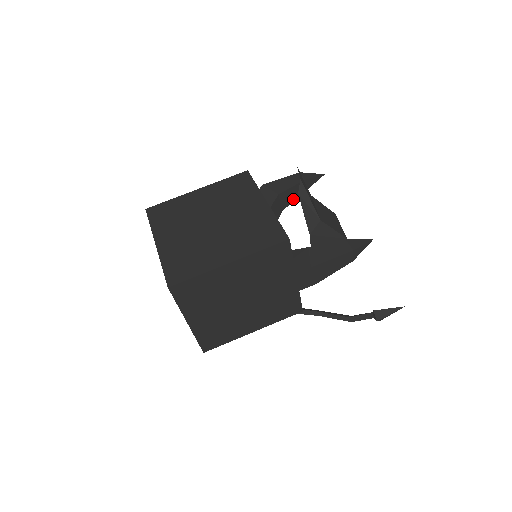
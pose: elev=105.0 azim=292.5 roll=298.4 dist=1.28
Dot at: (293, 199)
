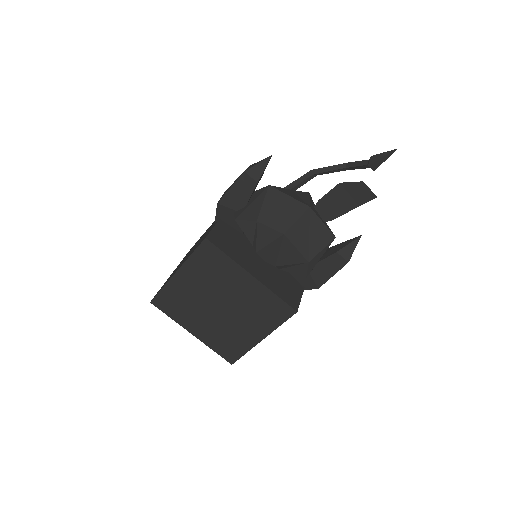
Dot at: (254, 191)
